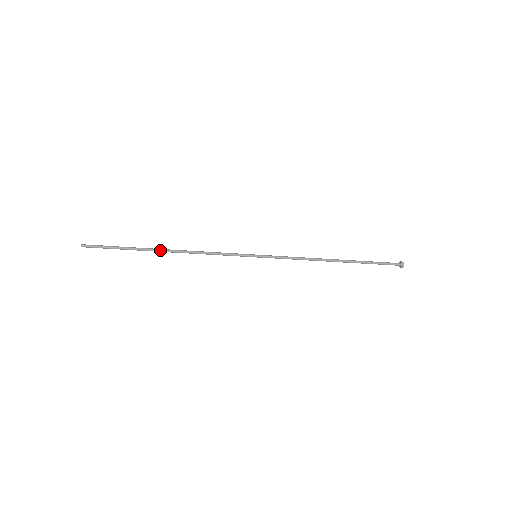
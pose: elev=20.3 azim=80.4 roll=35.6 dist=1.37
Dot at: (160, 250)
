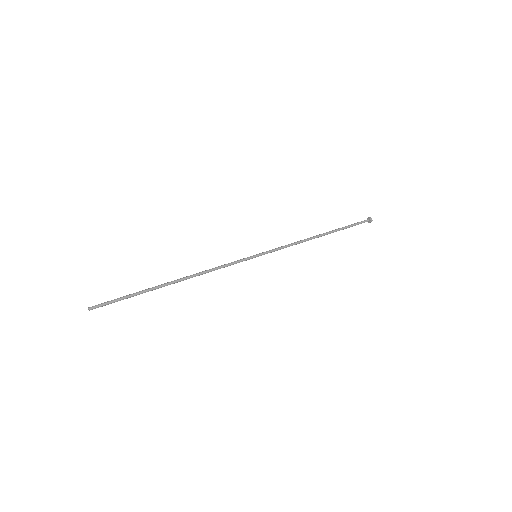
Dot at: occluded
